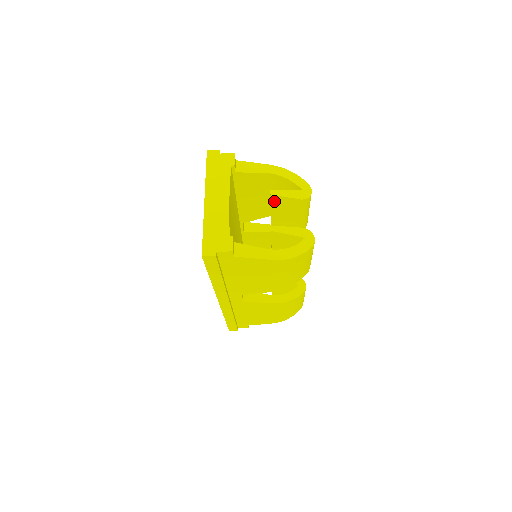
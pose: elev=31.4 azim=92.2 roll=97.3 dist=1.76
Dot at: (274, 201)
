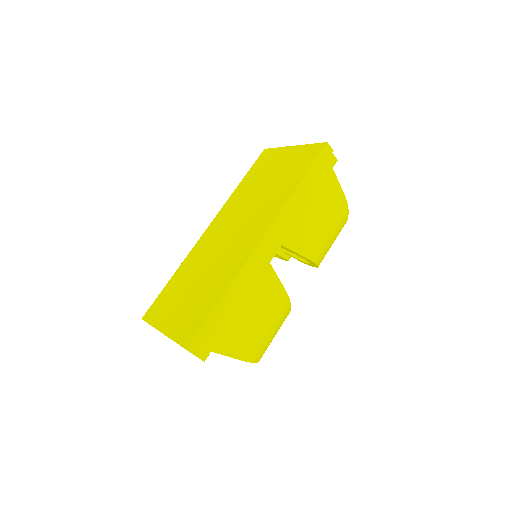
Dot at: occluded
